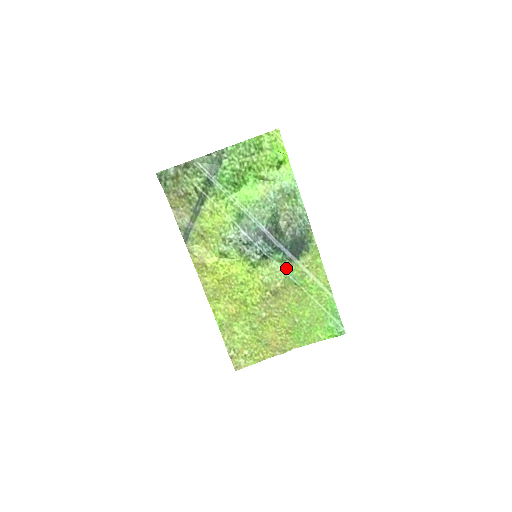
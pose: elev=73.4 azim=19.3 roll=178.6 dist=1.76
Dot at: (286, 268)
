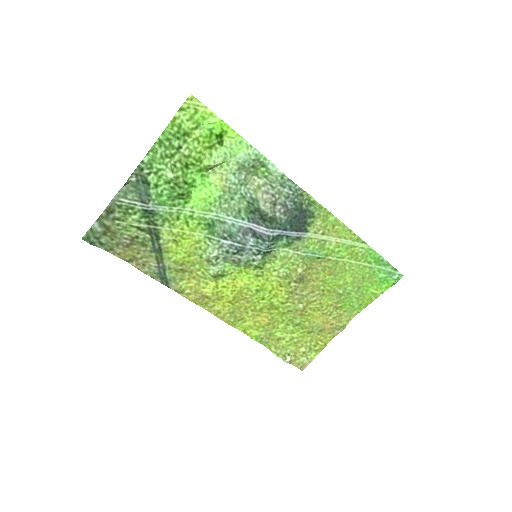
Dot at: (298, 249)
